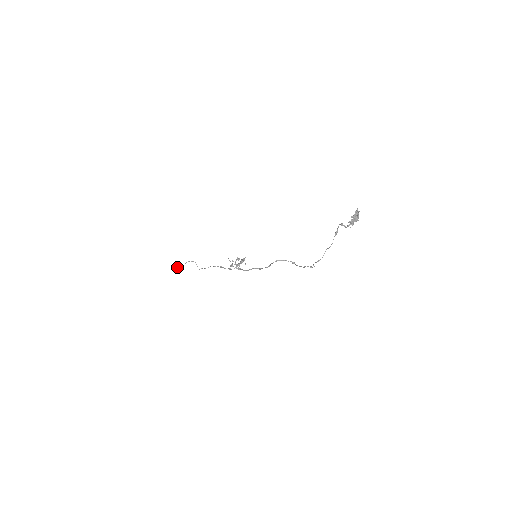
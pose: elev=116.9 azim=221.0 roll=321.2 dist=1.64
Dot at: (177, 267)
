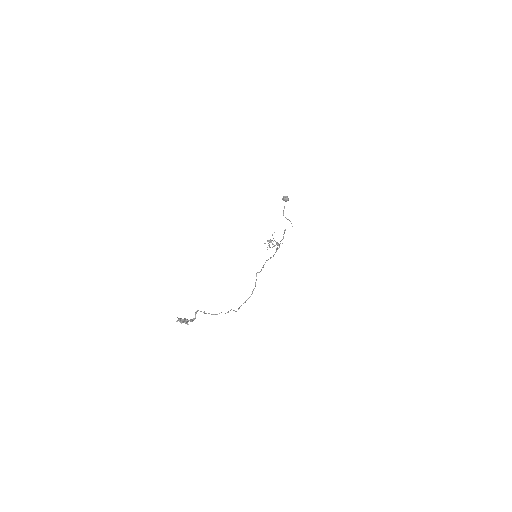
Dot at: (283, 199)
